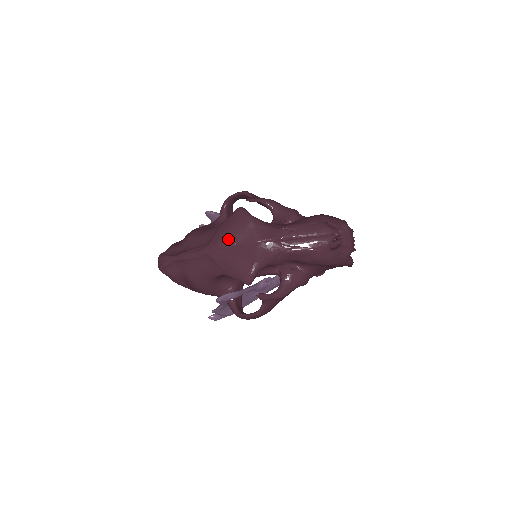
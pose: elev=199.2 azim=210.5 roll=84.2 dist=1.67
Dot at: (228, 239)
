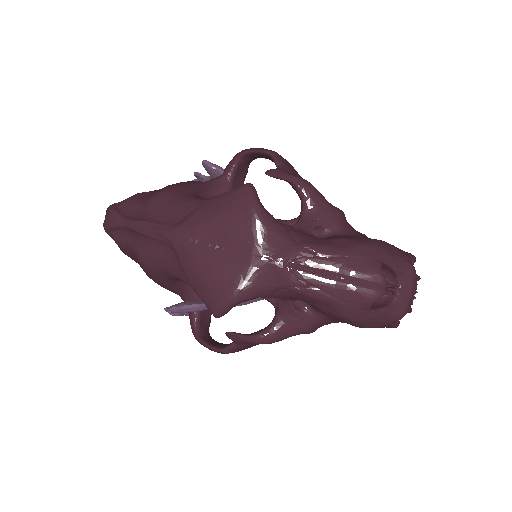
Dot at: (209, 232)
